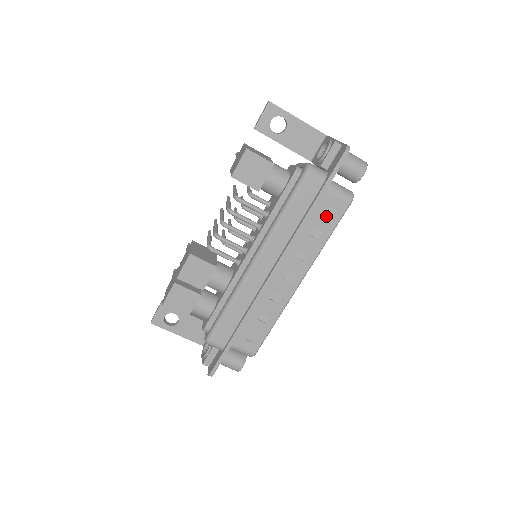
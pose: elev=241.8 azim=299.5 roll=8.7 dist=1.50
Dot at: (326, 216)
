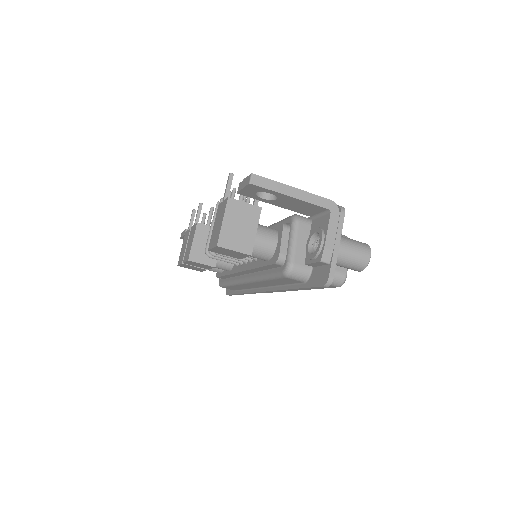
Dot at: occluded
